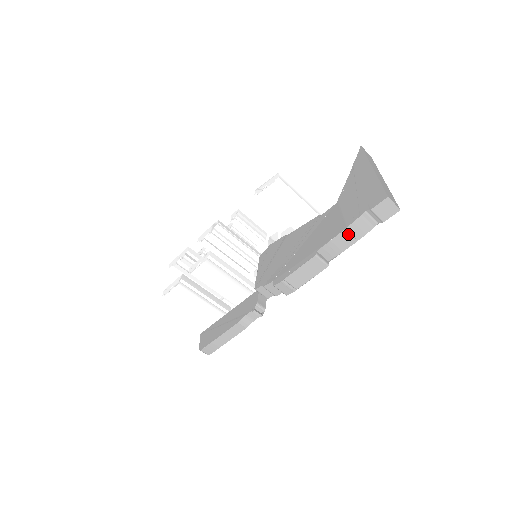
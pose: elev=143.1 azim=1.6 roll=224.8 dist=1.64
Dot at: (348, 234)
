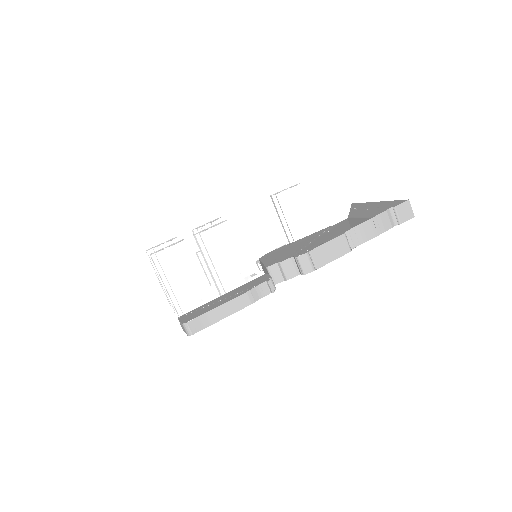
Dot at: (373, 225)
